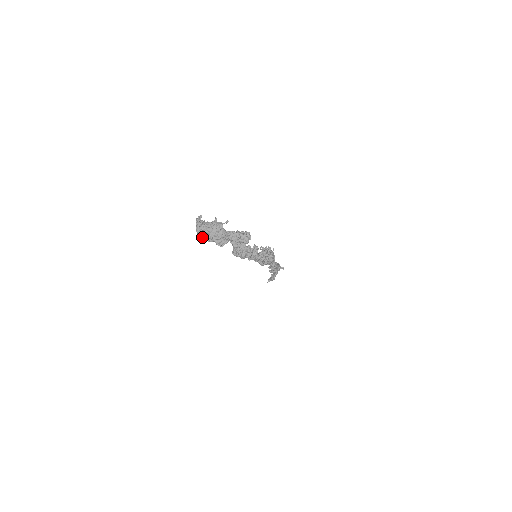
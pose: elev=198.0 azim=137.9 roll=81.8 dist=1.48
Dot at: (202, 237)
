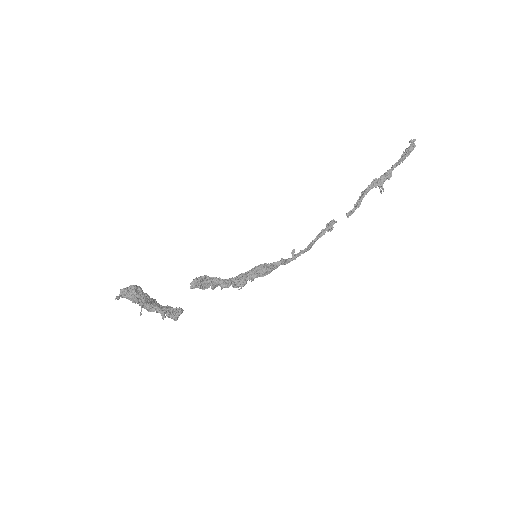
Dot at: occluded
